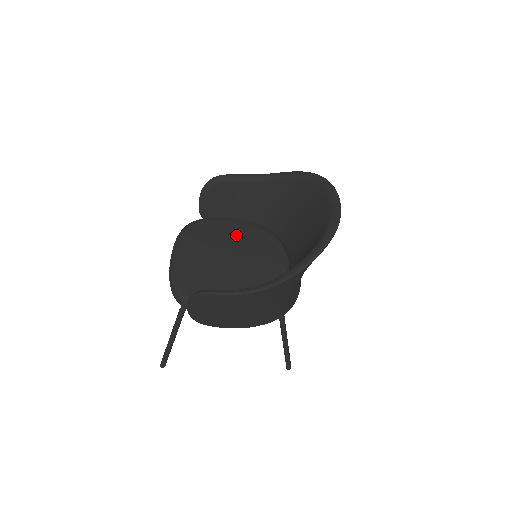
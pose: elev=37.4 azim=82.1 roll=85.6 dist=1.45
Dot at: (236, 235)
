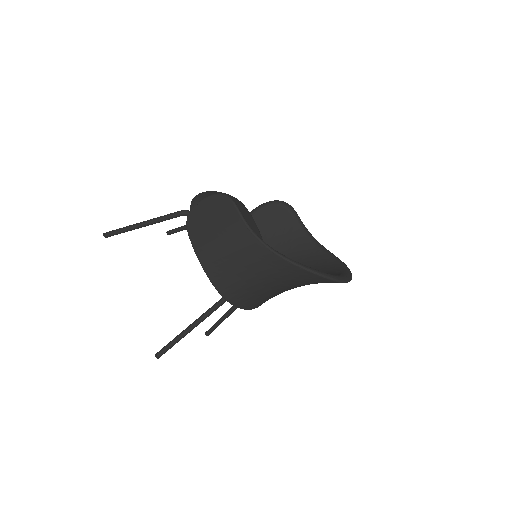
Dot at: occluded
